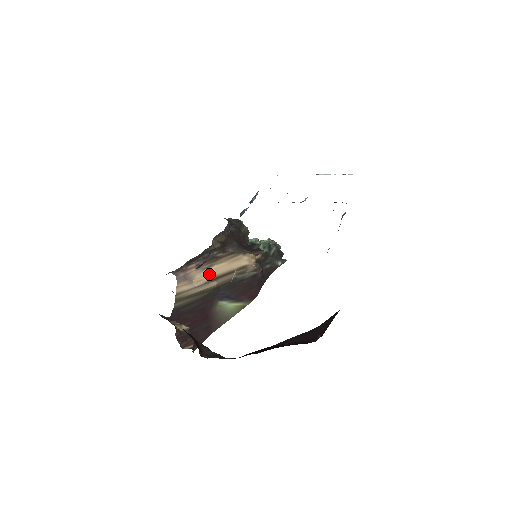
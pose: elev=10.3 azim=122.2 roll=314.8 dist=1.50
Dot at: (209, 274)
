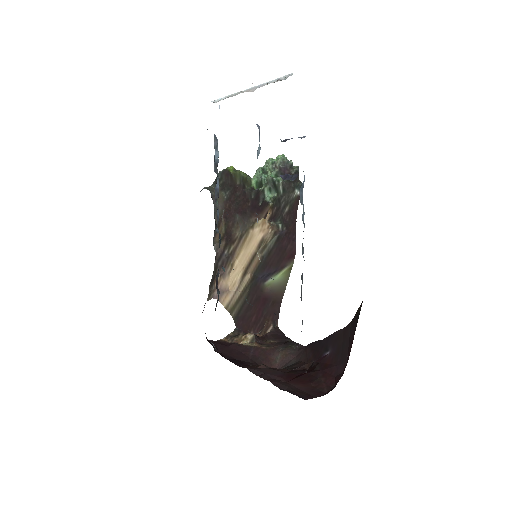
Dot at: (237, 273)
